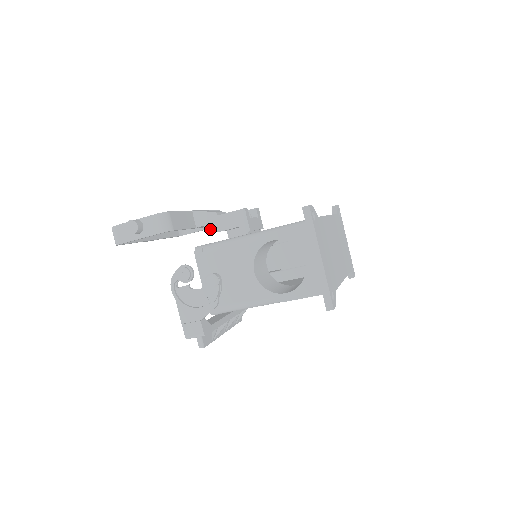
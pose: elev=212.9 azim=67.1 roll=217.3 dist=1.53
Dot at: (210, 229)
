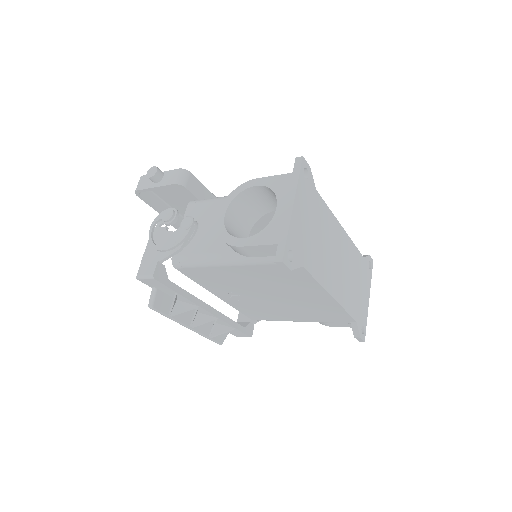
Dot at: occluded
